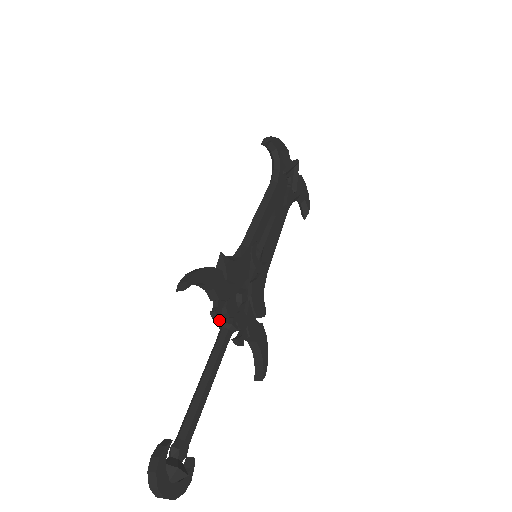
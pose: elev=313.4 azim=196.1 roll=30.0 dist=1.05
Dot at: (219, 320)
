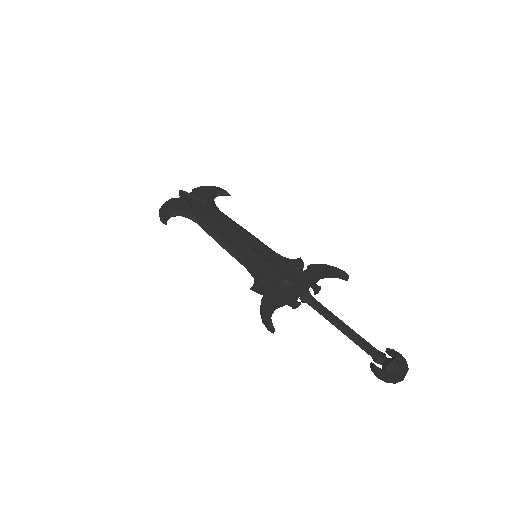
Dot at: (299, 304)
